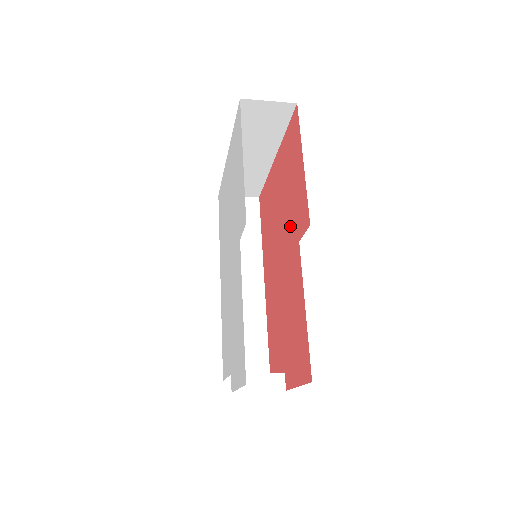
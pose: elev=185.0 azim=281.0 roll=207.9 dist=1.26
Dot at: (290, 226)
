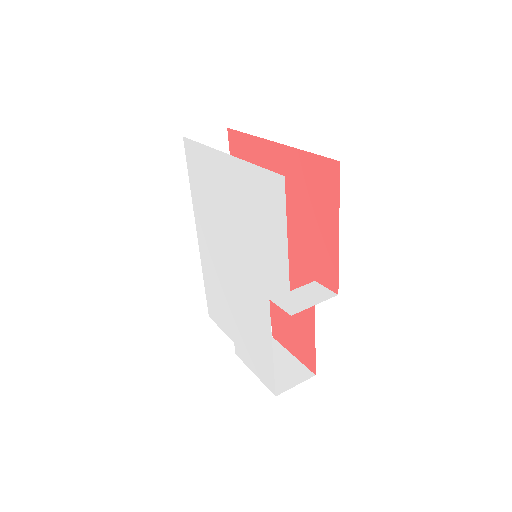
Dot at: (300, 249)
